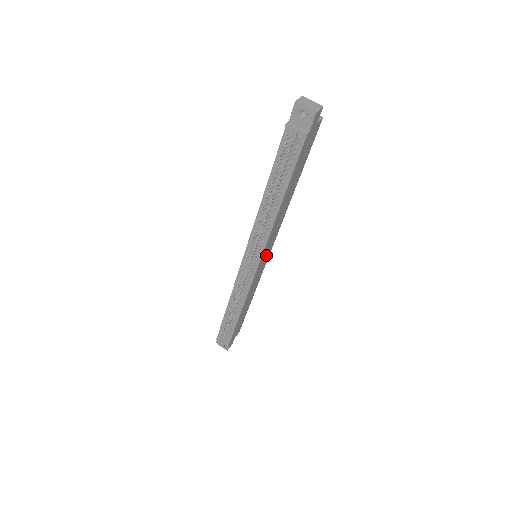
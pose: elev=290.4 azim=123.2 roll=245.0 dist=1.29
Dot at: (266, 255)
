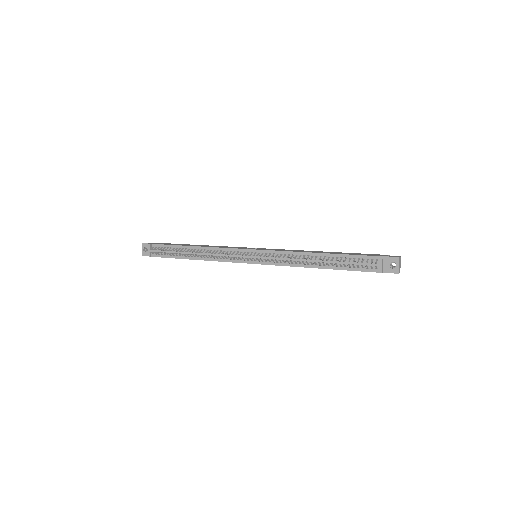
Dot at: occluded
